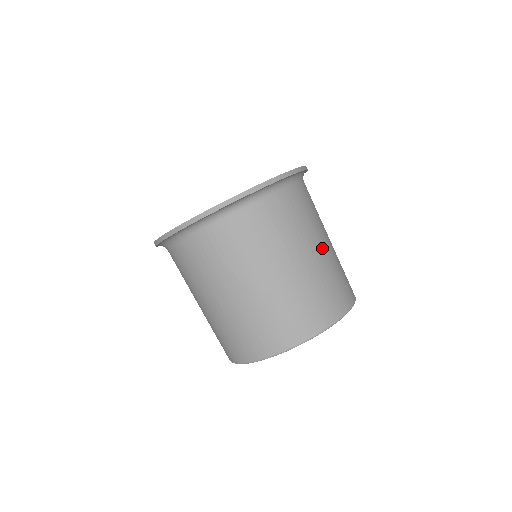
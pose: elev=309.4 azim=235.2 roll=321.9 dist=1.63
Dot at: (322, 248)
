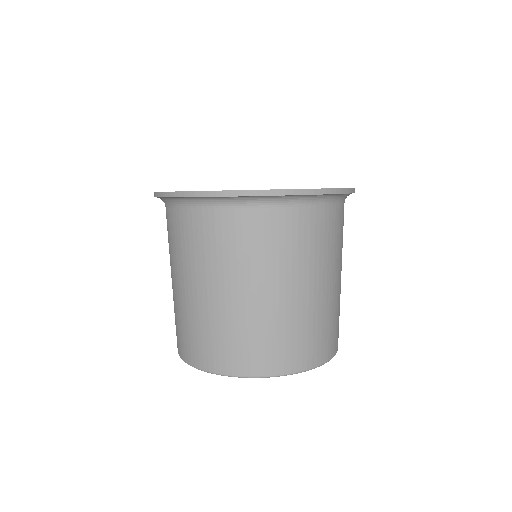
Dot at: (308, 291)
